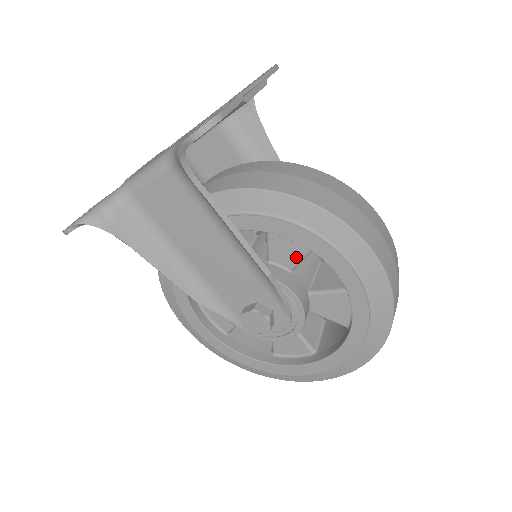
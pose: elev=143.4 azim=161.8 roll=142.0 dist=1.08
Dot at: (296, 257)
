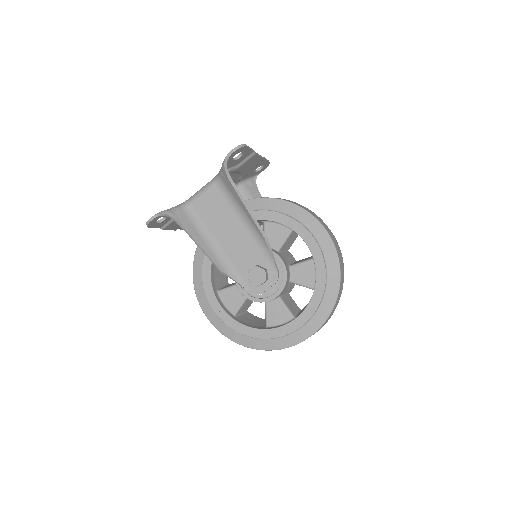
Dot at: (281, 240)
